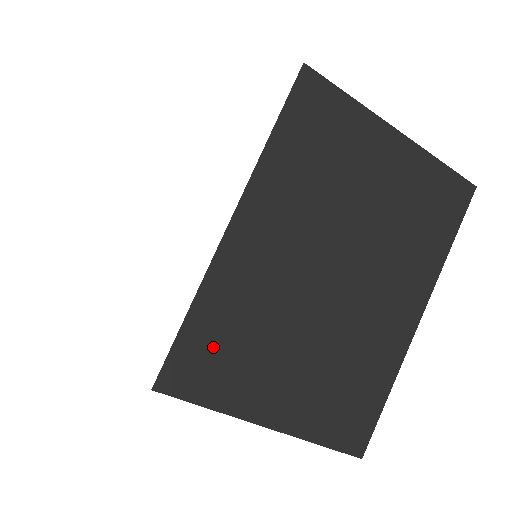
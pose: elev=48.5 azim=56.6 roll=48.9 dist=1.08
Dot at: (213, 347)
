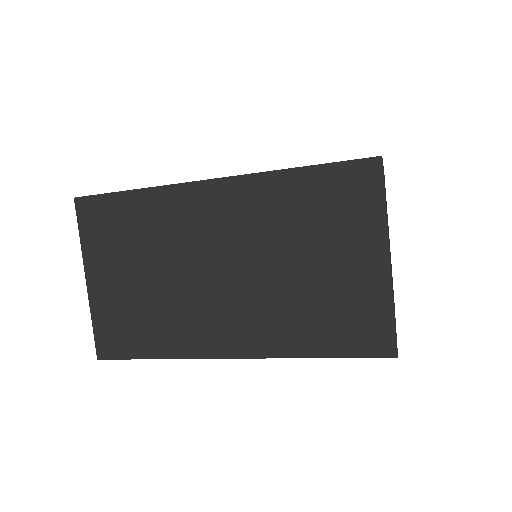
Dot at: occluded
